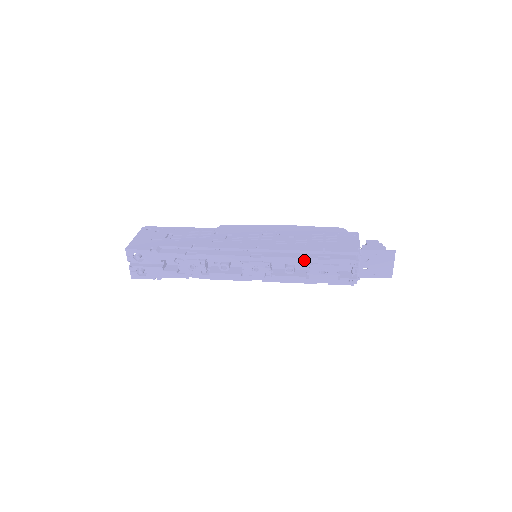
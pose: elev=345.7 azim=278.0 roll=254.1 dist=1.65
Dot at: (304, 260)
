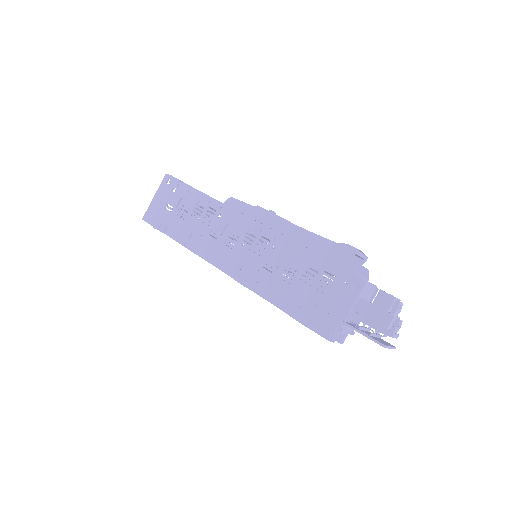
Dot at: (279, 308)
